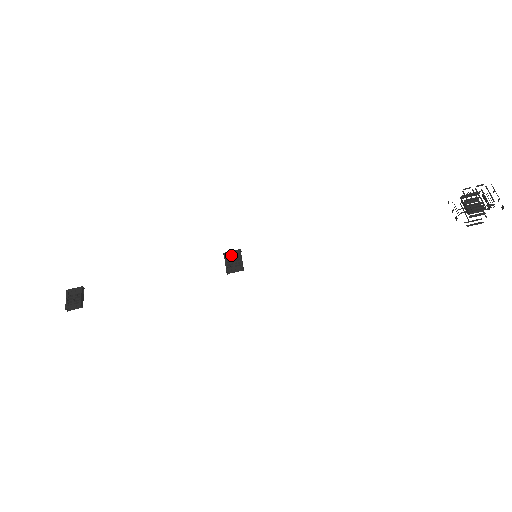
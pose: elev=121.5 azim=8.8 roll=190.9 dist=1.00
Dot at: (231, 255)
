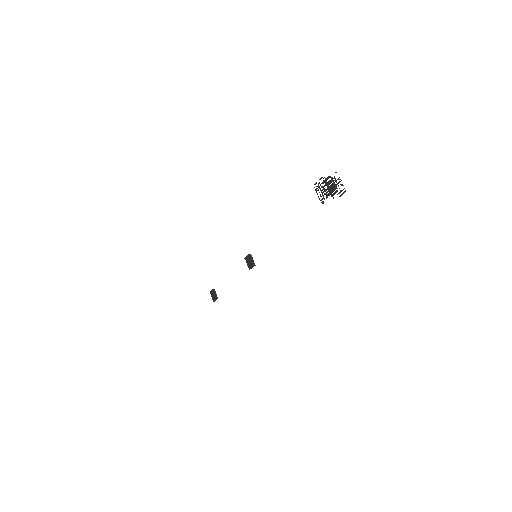
Dot at: (247, 259)
